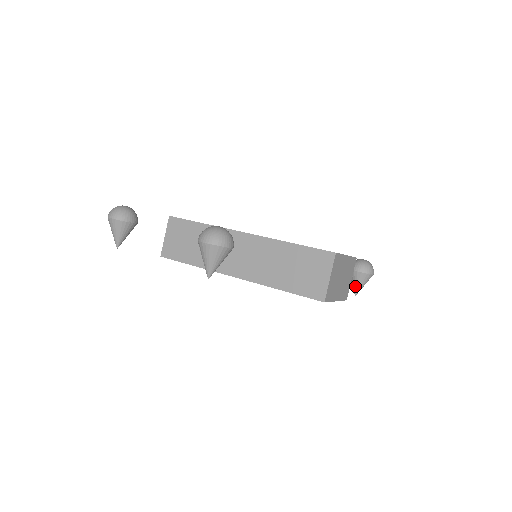
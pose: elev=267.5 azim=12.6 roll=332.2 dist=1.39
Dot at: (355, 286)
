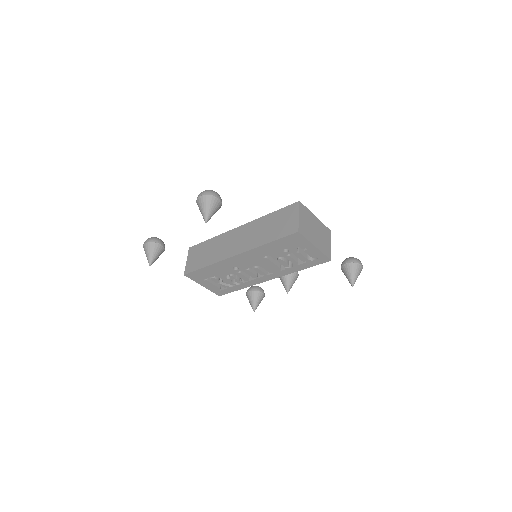
Dot at: (349, 278)
